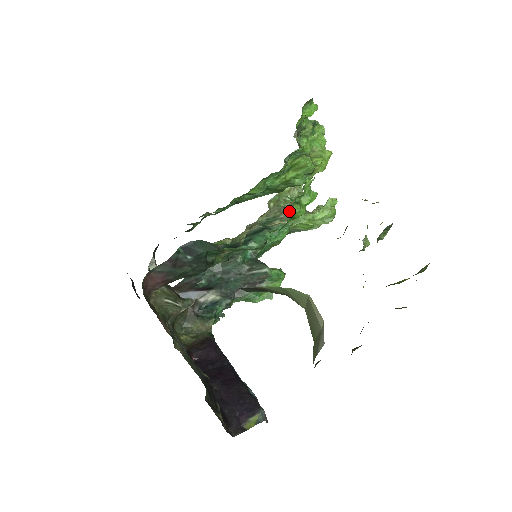
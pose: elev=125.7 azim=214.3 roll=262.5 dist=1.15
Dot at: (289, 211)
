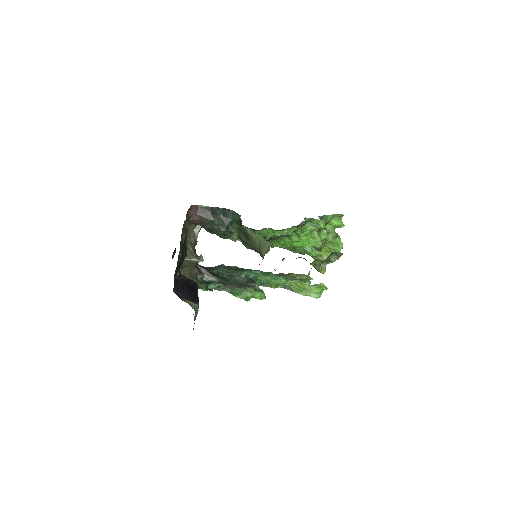
Dot at: (293, 277)
